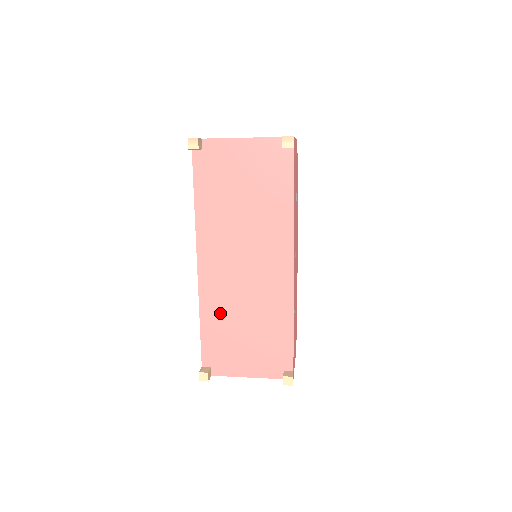
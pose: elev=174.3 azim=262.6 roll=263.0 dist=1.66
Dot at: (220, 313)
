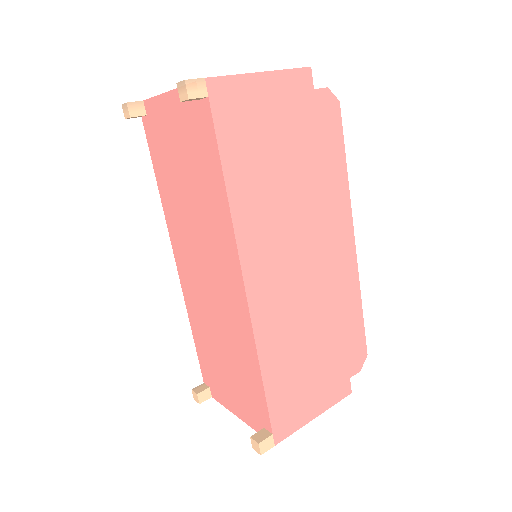
Dot at: (202, 327)
